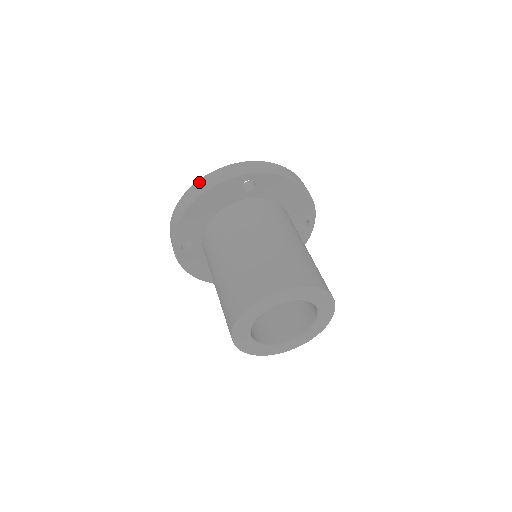
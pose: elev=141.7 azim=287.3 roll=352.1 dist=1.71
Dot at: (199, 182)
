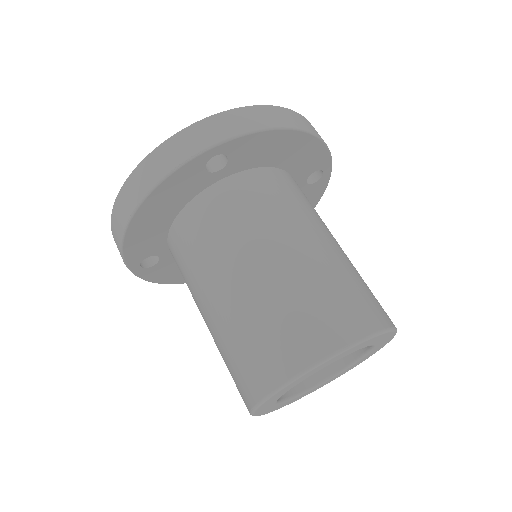
Dot at: (133, 177)
